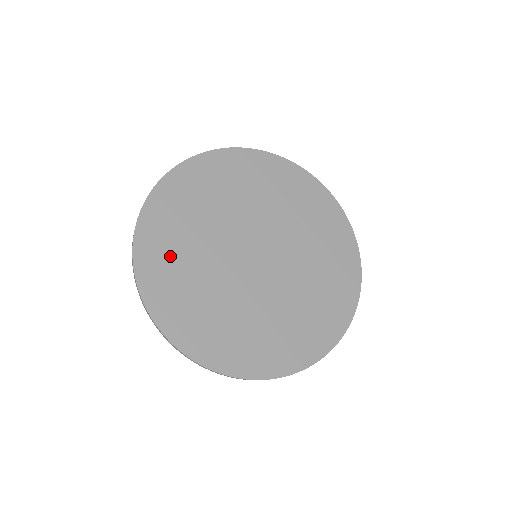
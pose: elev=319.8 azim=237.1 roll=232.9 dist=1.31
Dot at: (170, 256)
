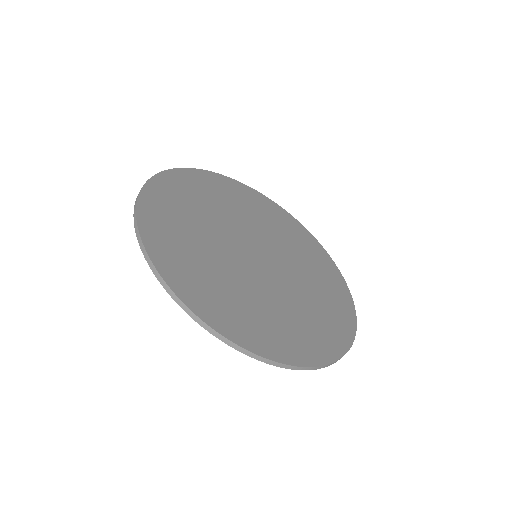
Dot at: (179, 244)
